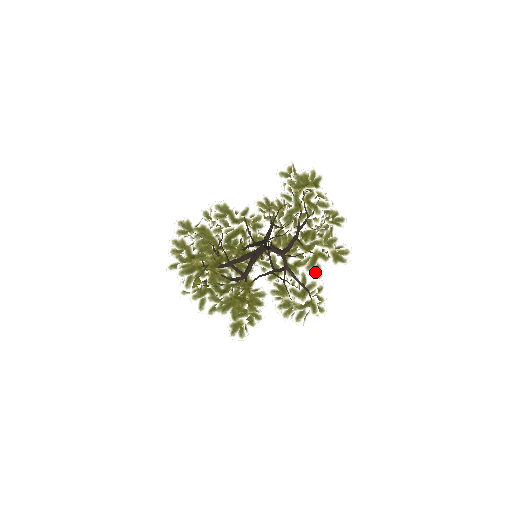
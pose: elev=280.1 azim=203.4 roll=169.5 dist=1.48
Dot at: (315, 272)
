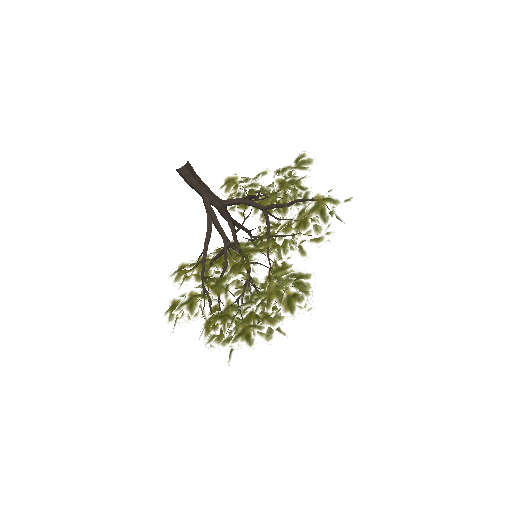
Dot at: (293, 186)
